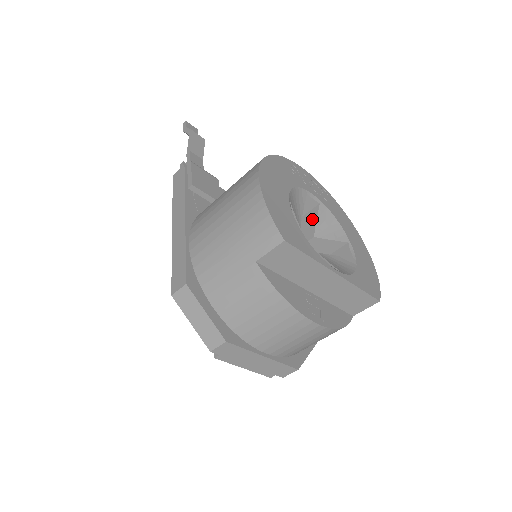
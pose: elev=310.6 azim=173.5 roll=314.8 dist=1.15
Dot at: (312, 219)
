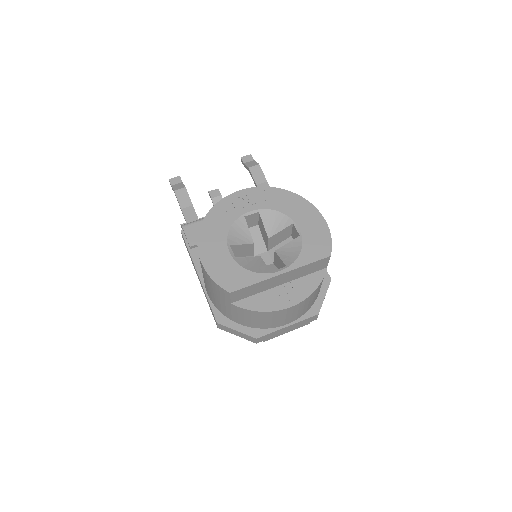
Dot at: (262, 224)
